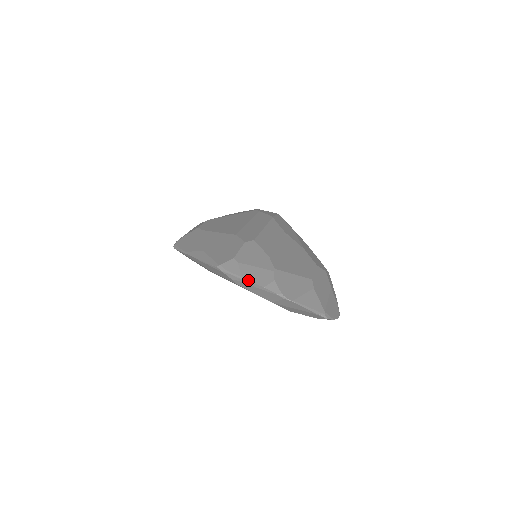
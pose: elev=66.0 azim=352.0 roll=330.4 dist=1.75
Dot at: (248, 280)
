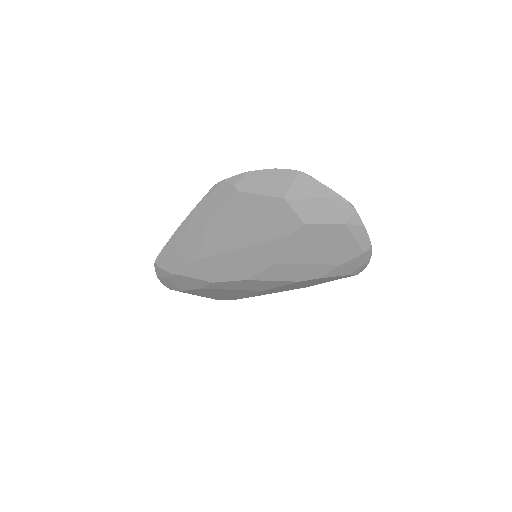
Dot at: (253, 171)
